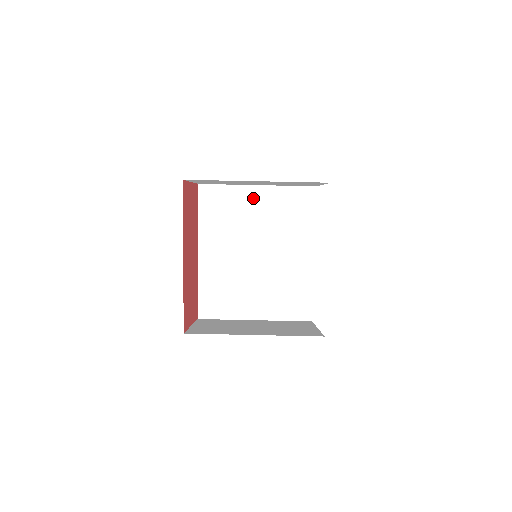
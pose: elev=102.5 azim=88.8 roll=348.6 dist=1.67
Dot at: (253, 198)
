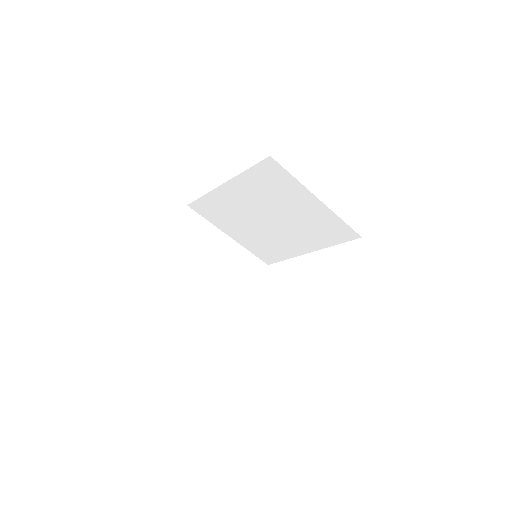
Dot at: (305, 201)
